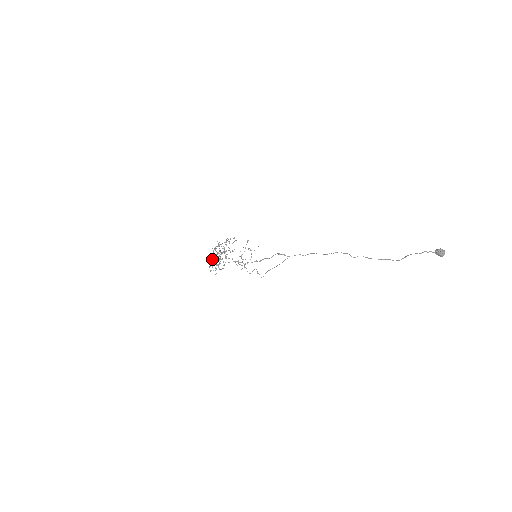
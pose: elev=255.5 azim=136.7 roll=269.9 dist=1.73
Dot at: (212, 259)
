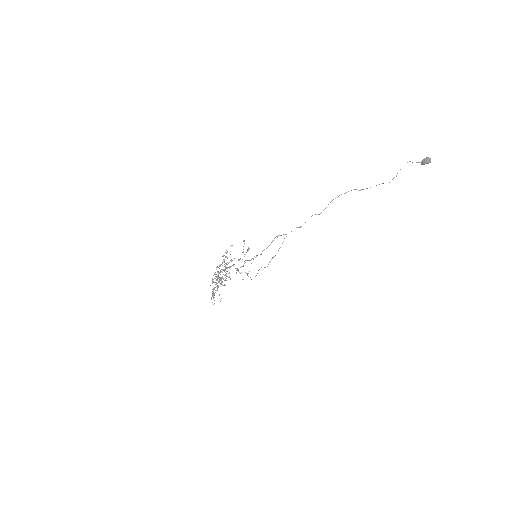
Dot at: (213, 289)
